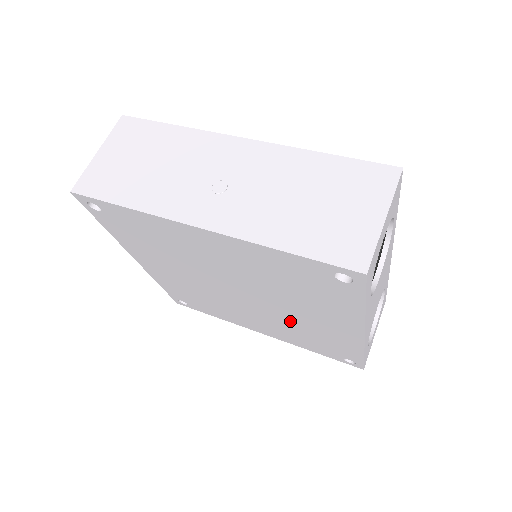
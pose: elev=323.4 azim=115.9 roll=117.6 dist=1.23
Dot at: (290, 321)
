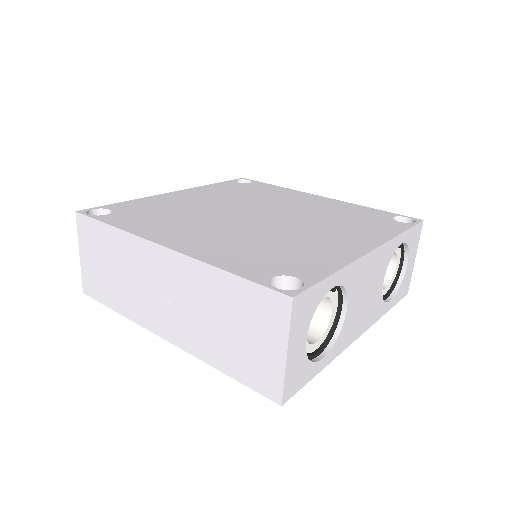
Dot at: occluded
